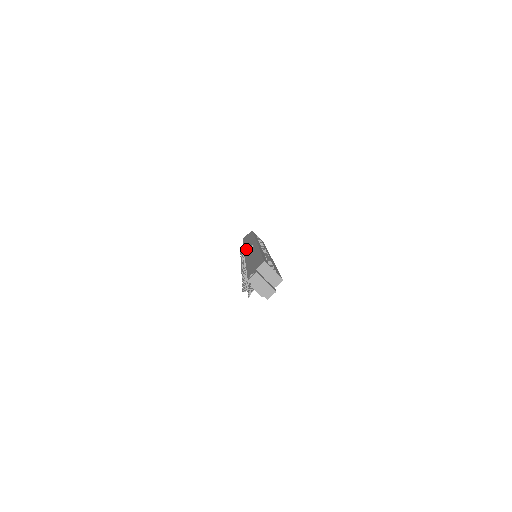
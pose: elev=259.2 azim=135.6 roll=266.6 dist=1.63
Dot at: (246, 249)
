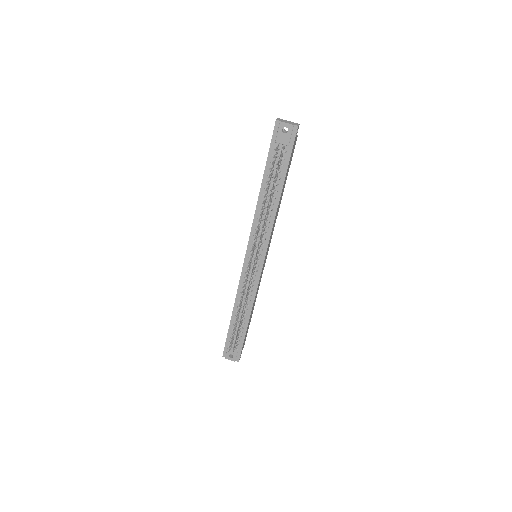
Dot at: (243, 266)
